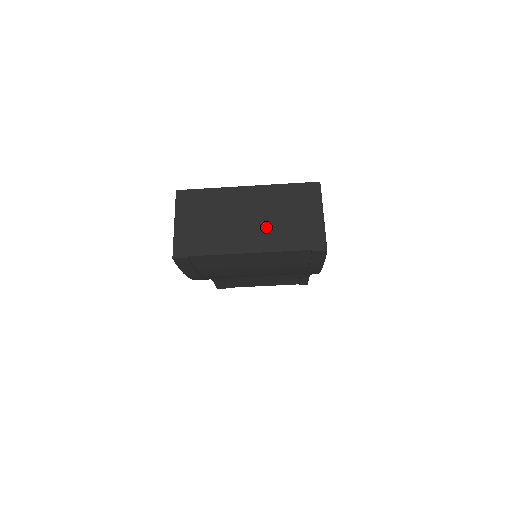
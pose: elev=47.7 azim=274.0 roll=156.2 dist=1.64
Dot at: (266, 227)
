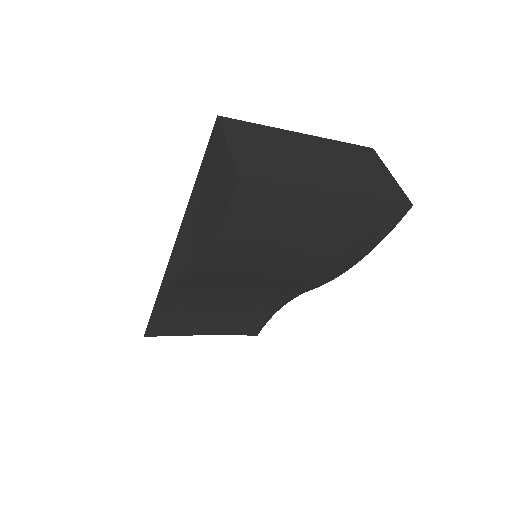
Dot at: (341, 172)
